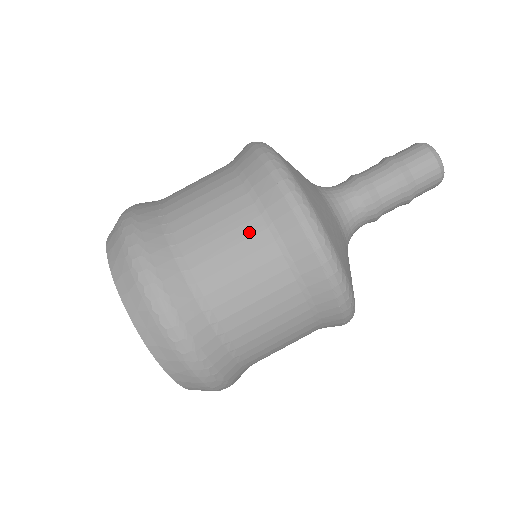
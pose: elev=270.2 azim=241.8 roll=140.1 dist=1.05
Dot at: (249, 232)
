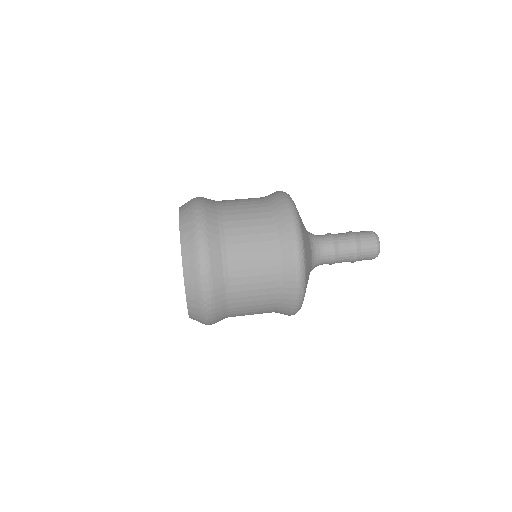
Dot at: occluded
